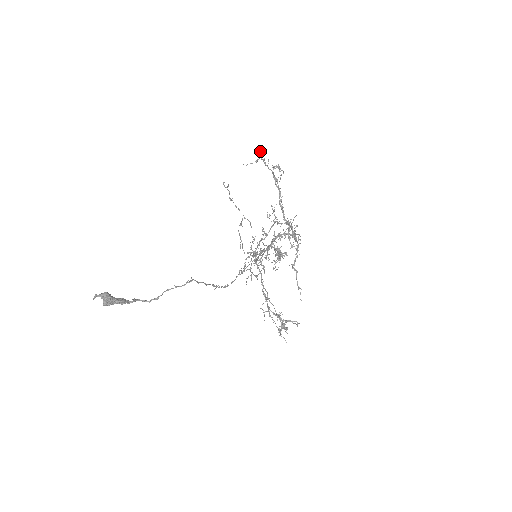
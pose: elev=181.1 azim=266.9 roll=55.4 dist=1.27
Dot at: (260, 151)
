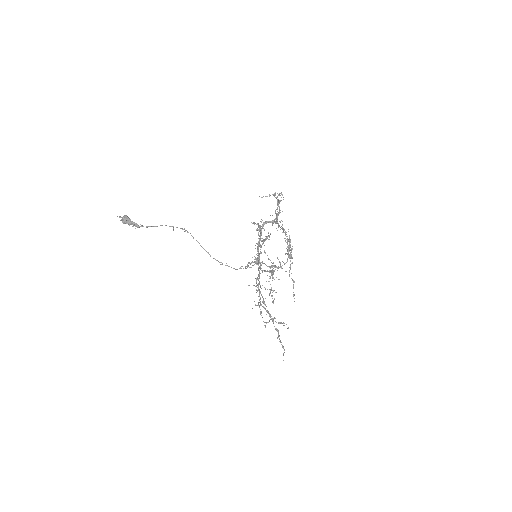
Dot at: (275, 193)
